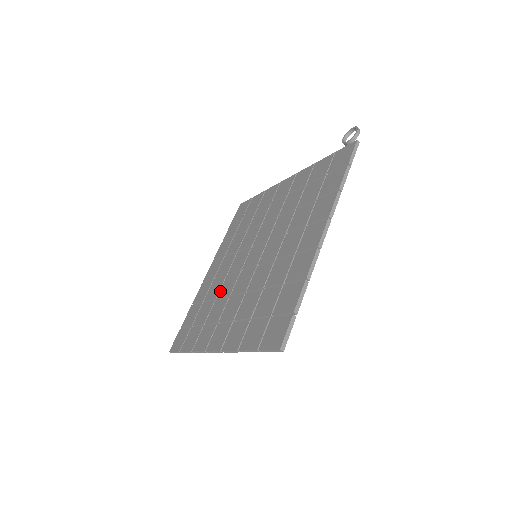
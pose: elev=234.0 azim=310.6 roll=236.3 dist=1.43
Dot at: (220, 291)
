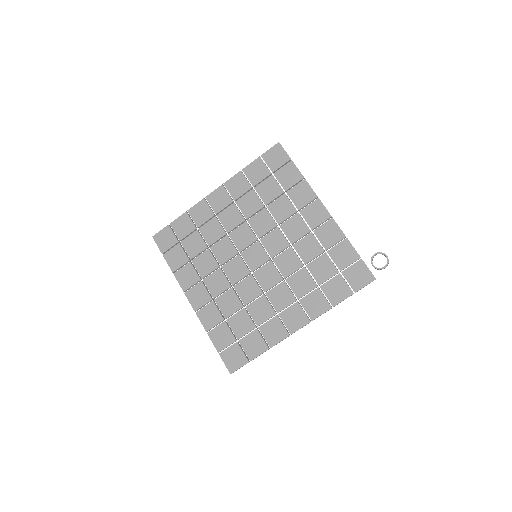
Dot at: (215, 245)
